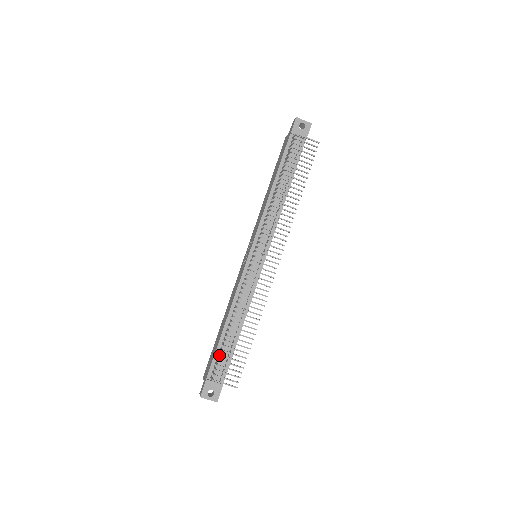
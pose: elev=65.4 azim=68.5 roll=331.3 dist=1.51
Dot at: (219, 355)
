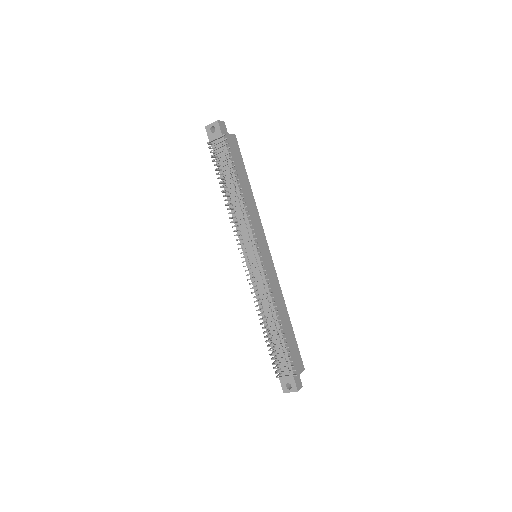
Dot at: (276, 353)
